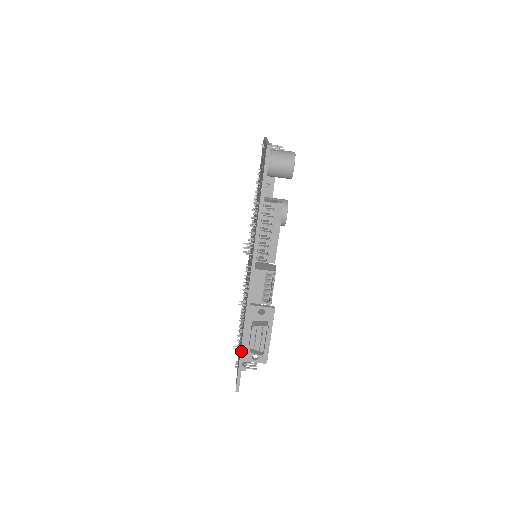
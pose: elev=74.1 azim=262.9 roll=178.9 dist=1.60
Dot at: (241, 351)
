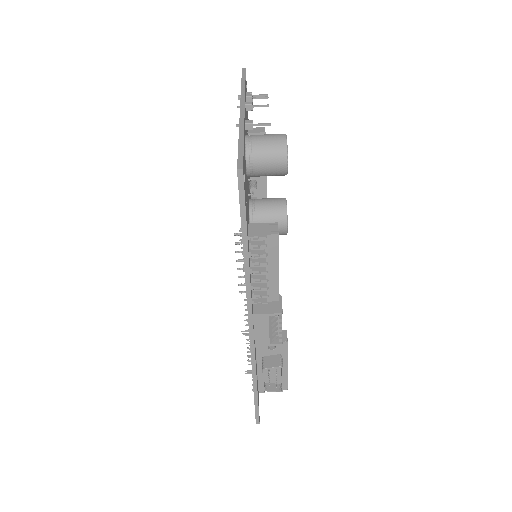
Dot at: (254, 392)
